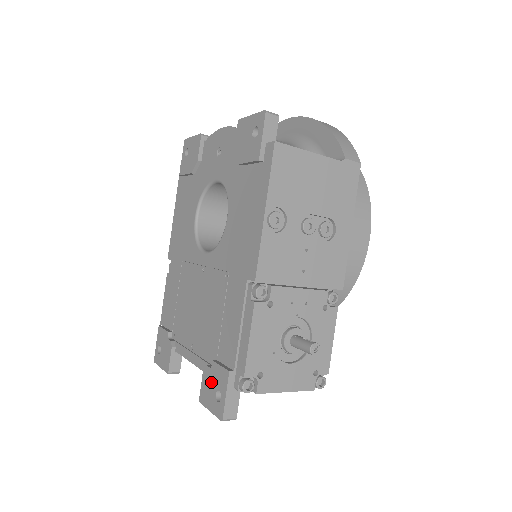
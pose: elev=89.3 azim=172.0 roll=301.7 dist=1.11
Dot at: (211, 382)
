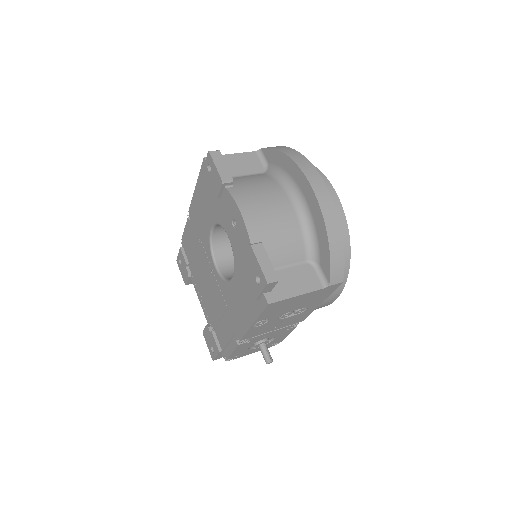
Dot at: (209, 338)
